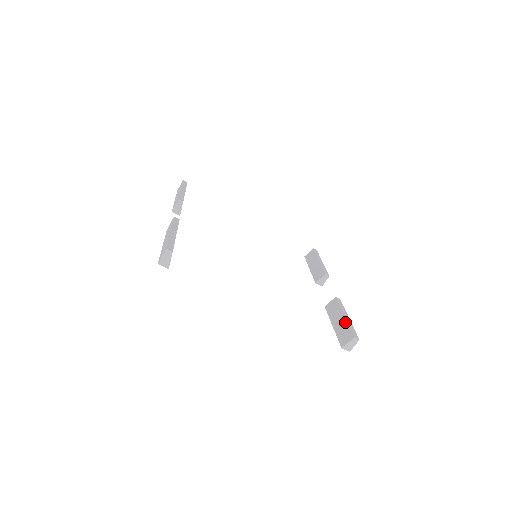
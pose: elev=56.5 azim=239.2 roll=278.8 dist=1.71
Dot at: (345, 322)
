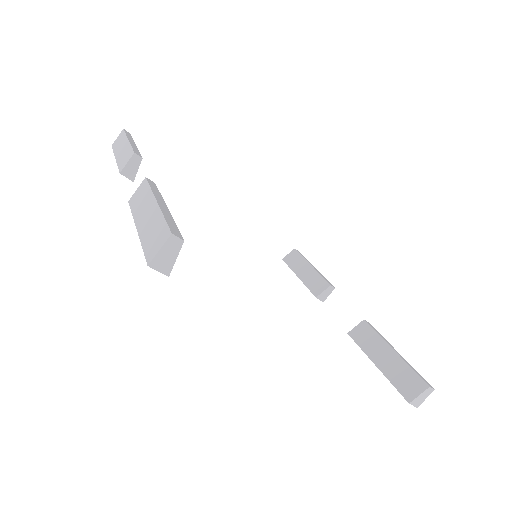
Dot at: (400, 360)
